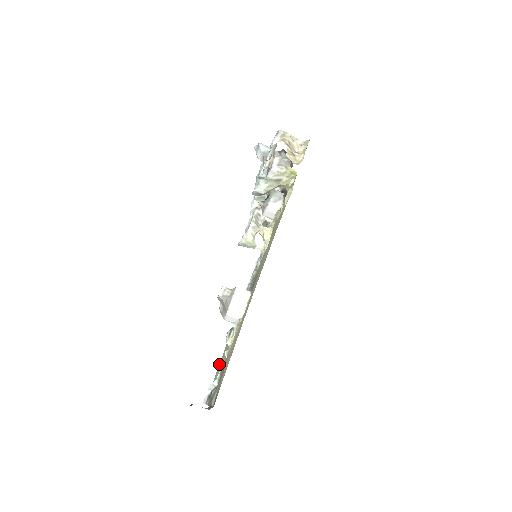
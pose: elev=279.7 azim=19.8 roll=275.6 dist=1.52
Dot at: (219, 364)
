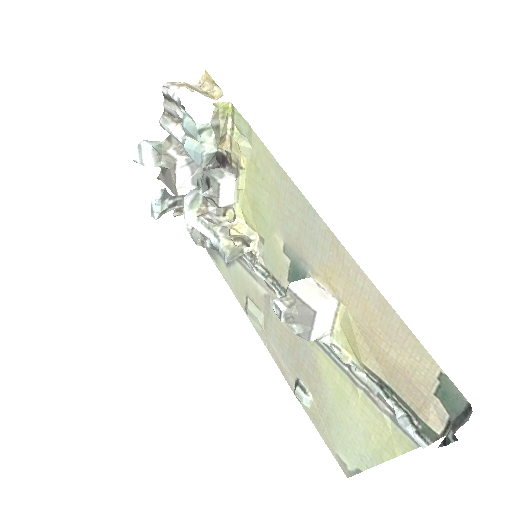
Dot at: (326, 440)
